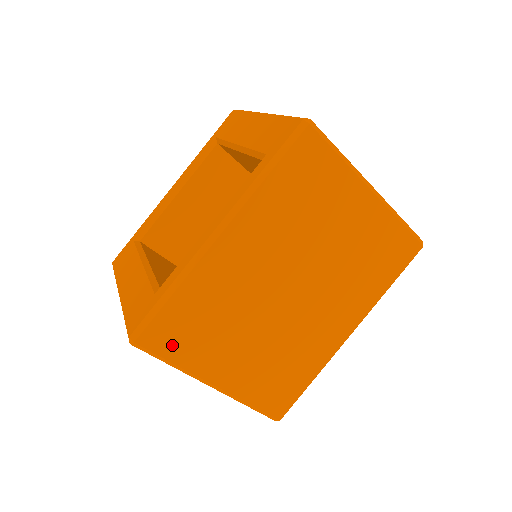
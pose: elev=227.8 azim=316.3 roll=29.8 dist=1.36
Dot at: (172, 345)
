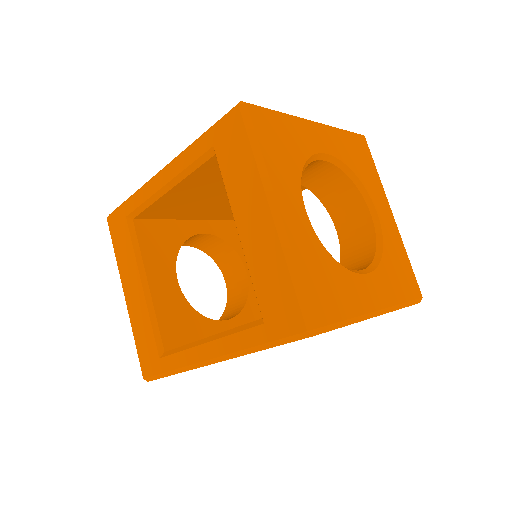
Dot at: occluded
